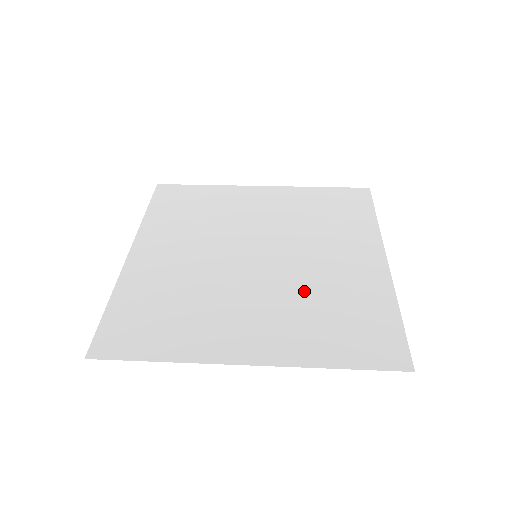
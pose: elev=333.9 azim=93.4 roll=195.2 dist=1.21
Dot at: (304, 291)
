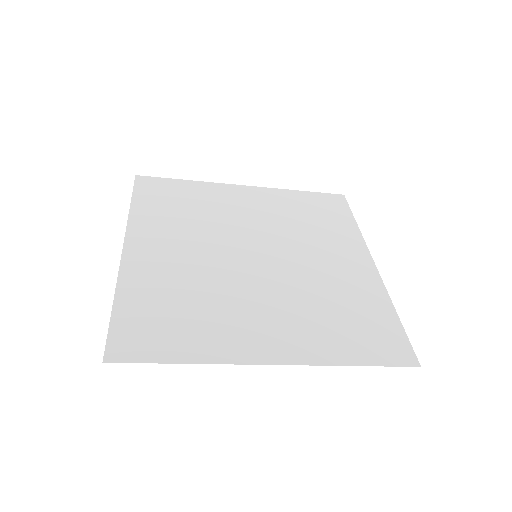
Dot at: (309, 292)
